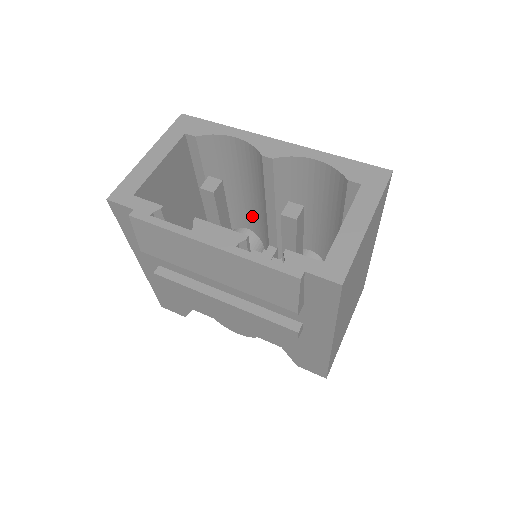
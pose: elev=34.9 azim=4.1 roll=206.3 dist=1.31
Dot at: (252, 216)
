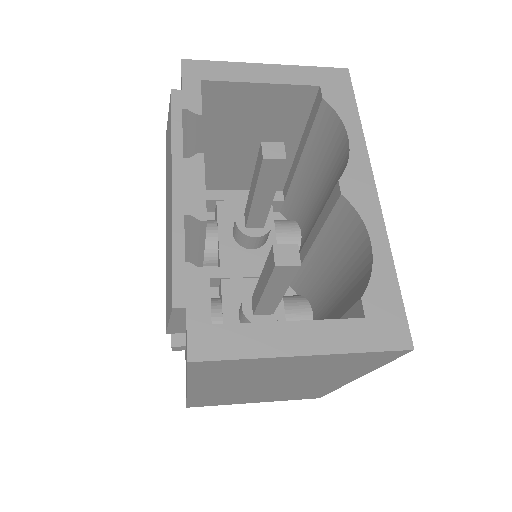
Dot at: (309, 227)
